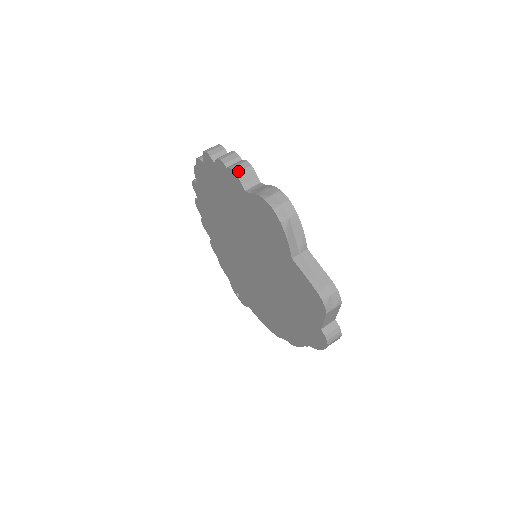
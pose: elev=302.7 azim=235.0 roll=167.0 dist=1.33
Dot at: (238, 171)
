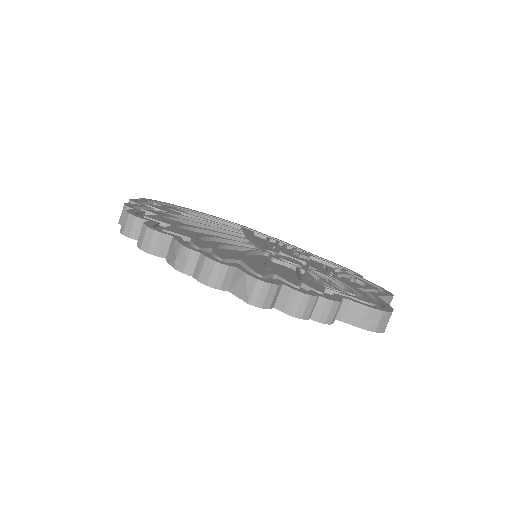
Dot at: (332, 321)
